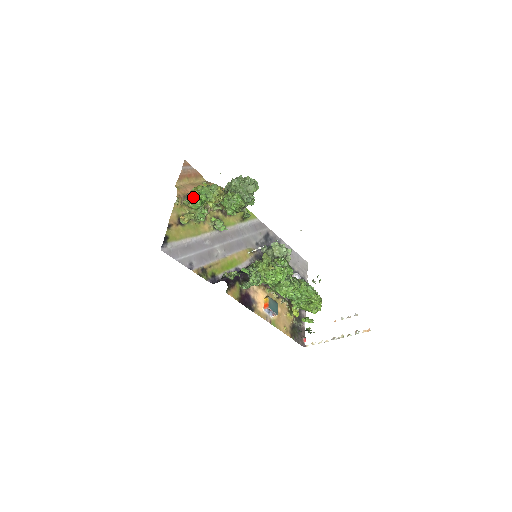
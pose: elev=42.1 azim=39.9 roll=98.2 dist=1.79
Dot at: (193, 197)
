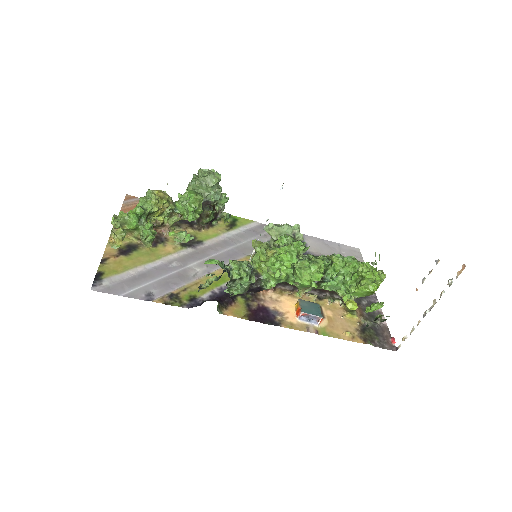
Dot at: (121, 214)
